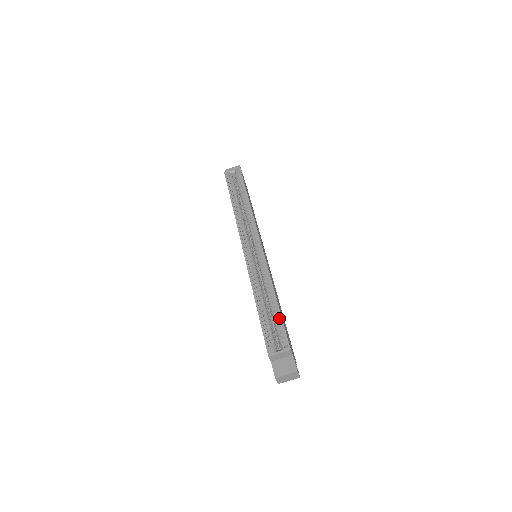
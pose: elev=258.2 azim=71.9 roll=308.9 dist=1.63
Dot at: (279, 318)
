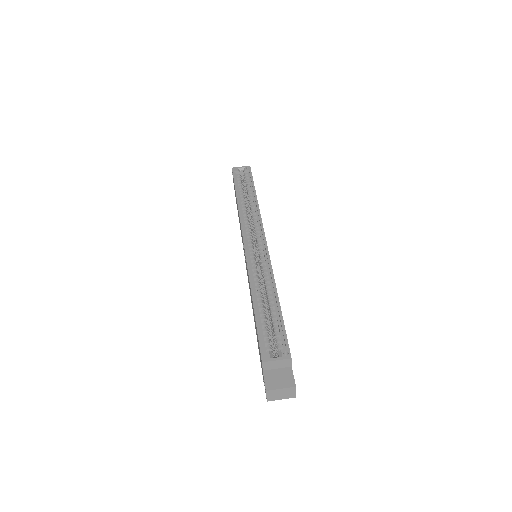
Dot at: (279, 321)
